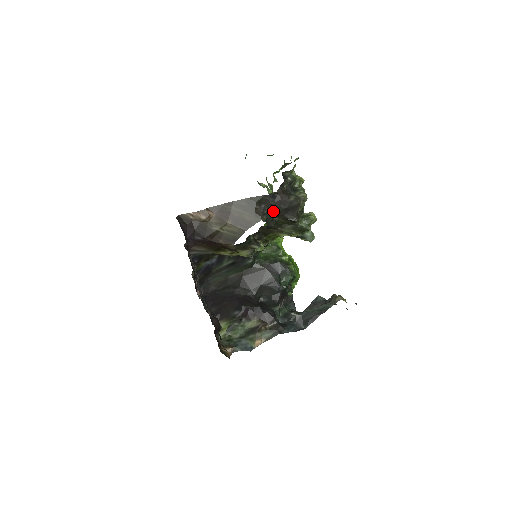
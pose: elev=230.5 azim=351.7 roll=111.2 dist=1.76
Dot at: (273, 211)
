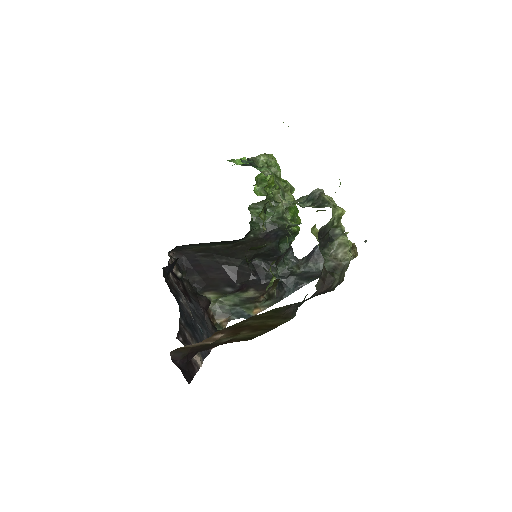
Dot at: occluded
